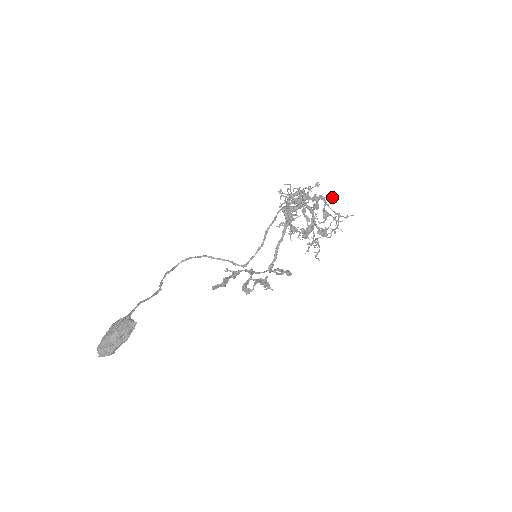
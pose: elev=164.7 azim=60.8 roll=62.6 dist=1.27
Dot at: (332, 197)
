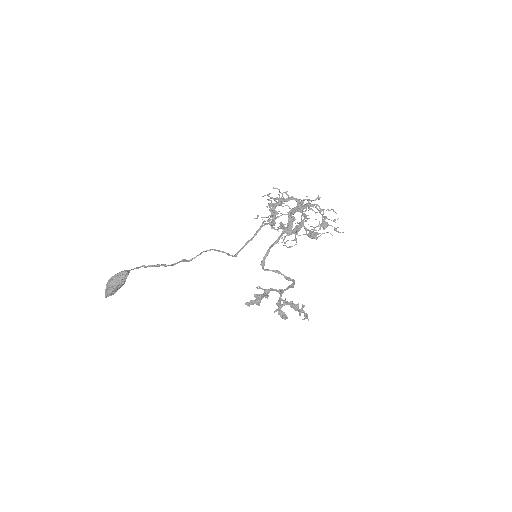
Dot at: (333, 209)
